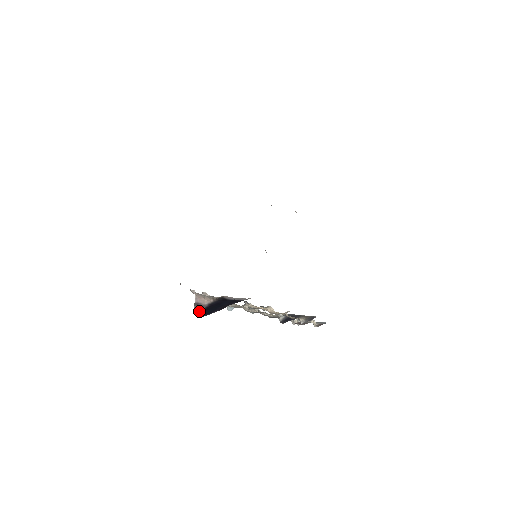
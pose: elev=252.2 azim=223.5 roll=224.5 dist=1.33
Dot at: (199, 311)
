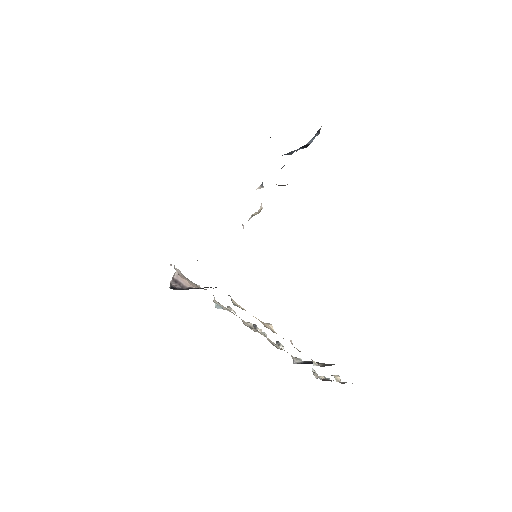
Dot at: (176, 288)
